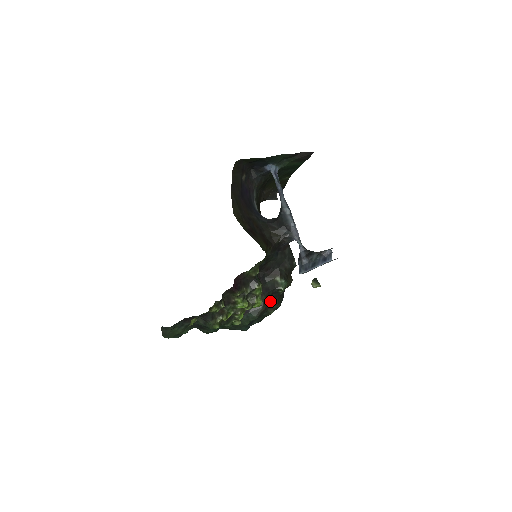
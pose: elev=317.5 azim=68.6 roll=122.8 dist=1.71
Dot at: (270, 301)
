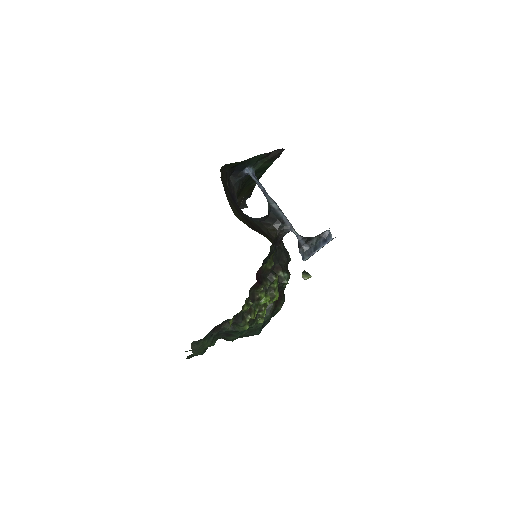
Dot at: occluded
